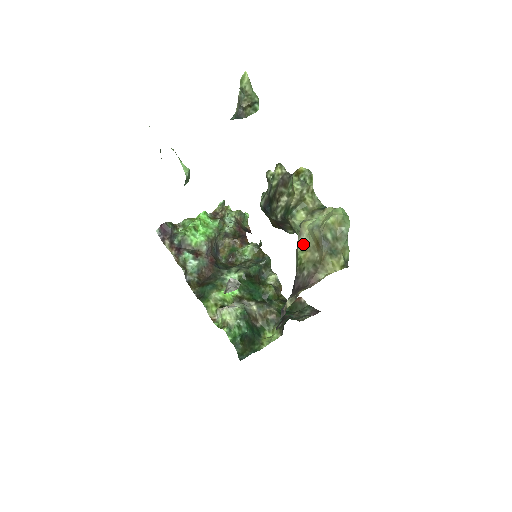
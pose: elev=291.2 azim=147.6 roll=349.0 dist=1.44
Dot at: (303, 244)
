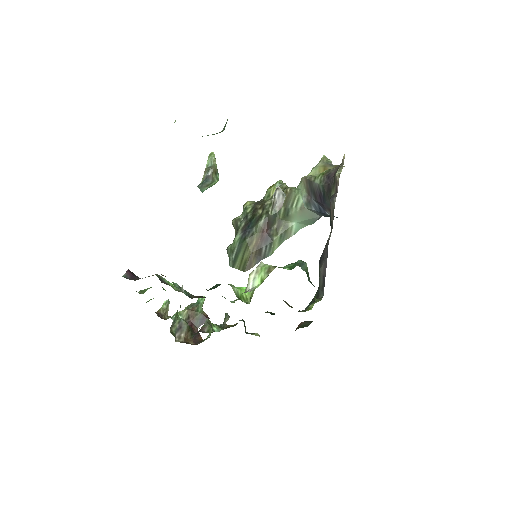
Dot at: occluded
